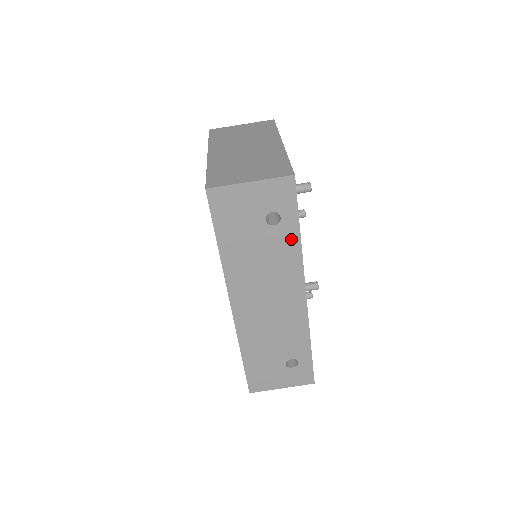
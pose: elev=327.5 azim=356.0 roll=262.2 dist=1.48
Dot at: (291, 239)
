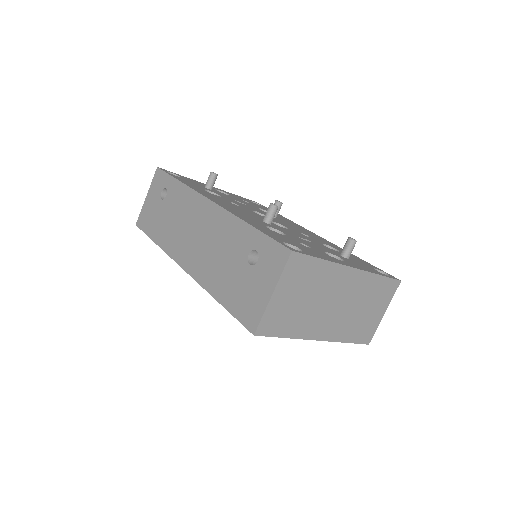
Dot at: (177, 189)
